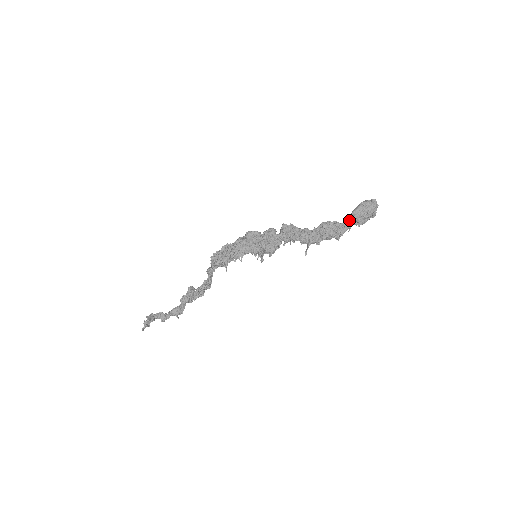
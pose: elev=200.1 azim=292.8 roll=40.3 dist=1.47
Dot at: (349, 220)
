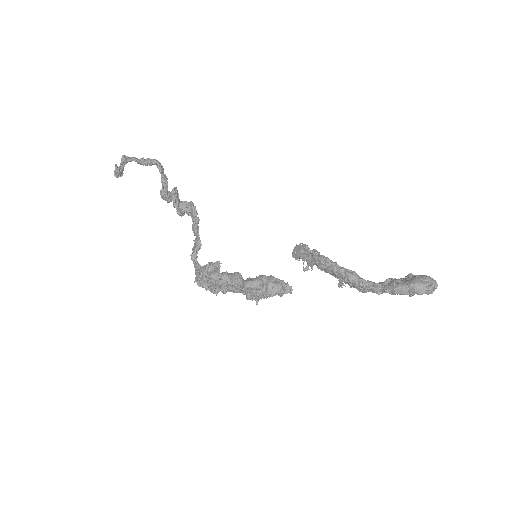
Dot at: (382, 292)
